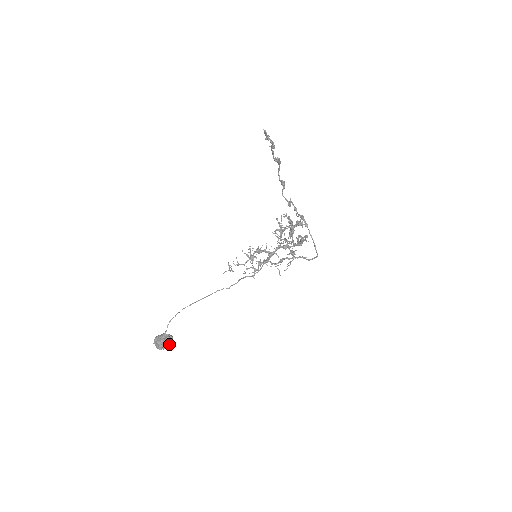
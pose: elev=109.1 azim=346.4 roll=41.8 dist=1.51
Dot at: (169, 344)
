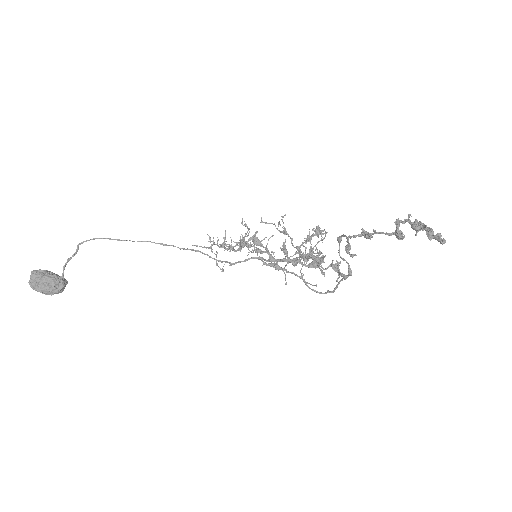
Dot at: (59, 291)
